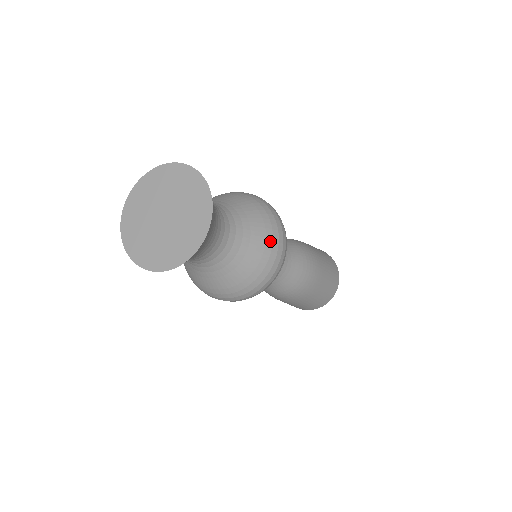
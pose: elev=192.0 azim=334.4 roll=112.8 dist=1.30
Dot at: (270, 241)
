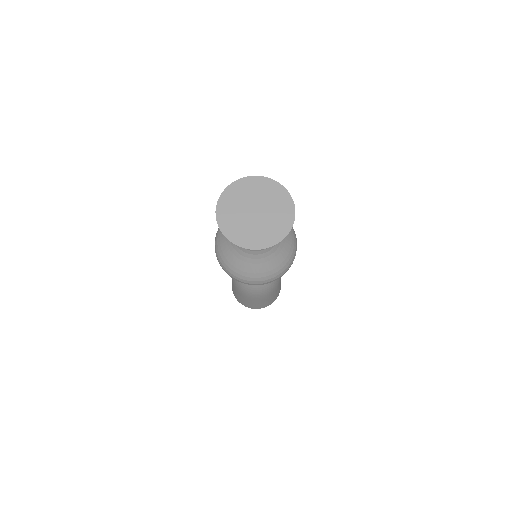
Dot at: (279, 268)
